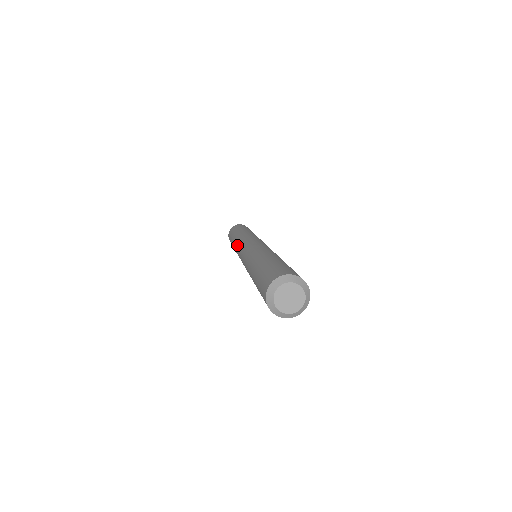
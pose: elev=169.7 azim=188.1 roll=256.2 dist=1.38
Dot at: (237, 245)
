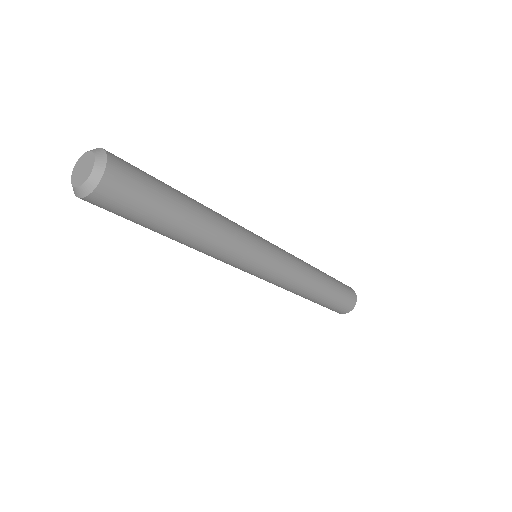
Dot at: occluded
